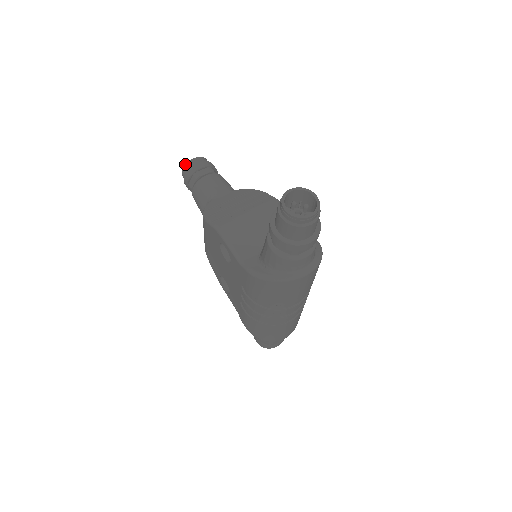
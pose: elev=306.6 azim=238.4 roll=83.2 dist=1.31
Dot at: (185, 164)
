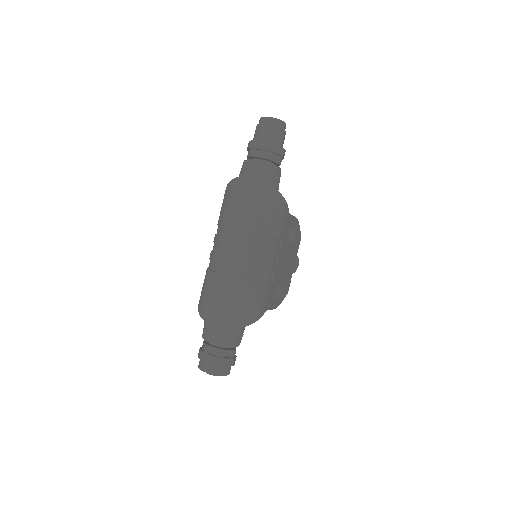
Dot at: occluded
